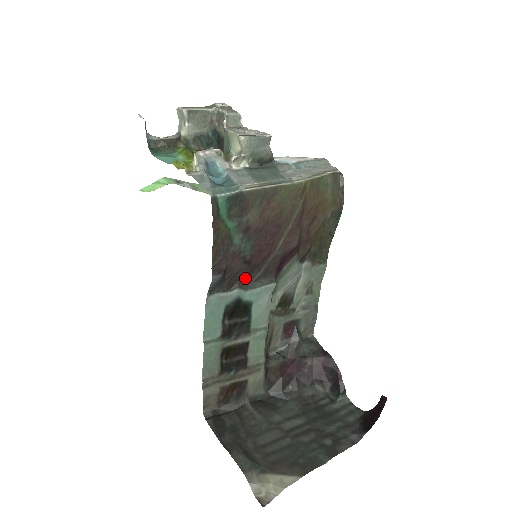
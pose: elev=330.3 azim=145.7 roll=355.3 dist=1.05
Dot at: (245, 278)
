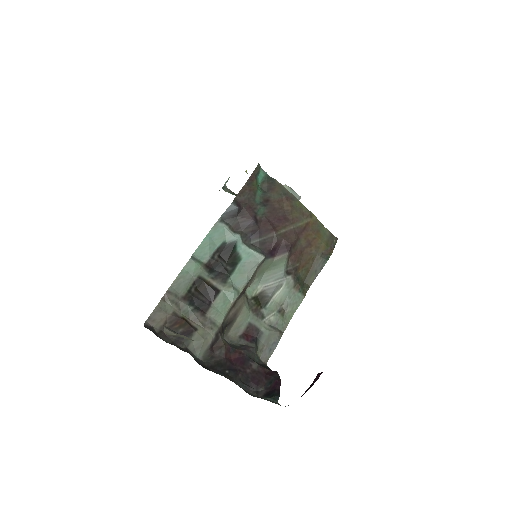
Dot at: (247, 234)
